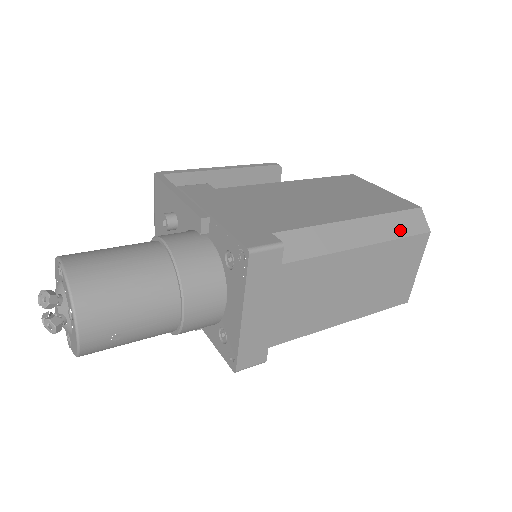
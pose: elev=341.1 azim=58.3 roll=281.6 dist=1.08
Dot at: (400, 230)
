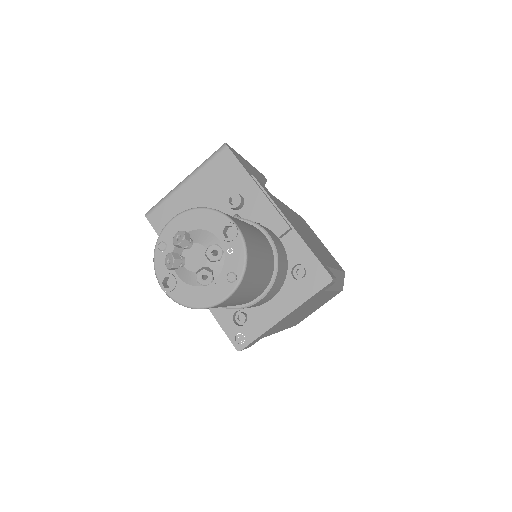
Dot at: (340, 285)
